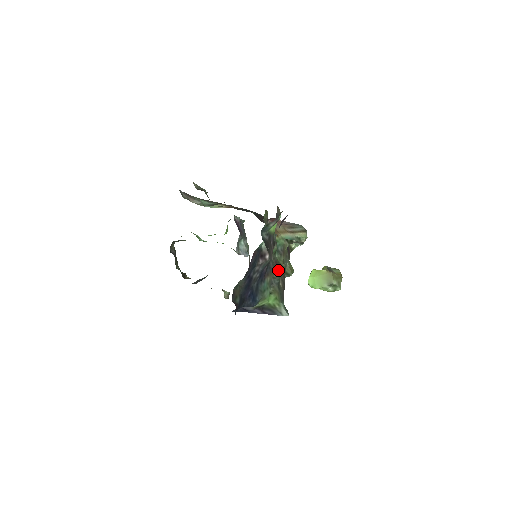
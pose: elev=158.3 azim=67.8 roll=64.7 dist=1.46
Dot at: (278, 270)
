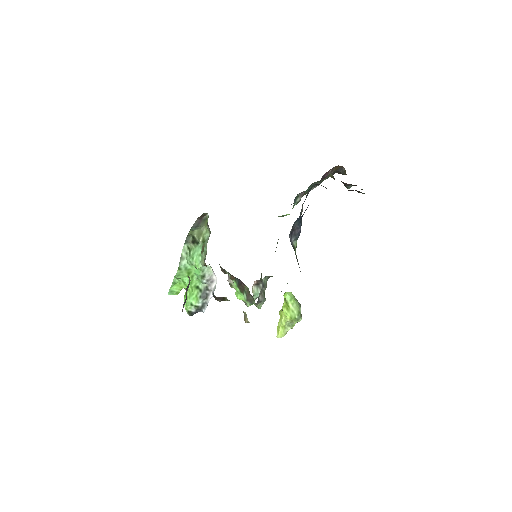
Dot at: occluded
